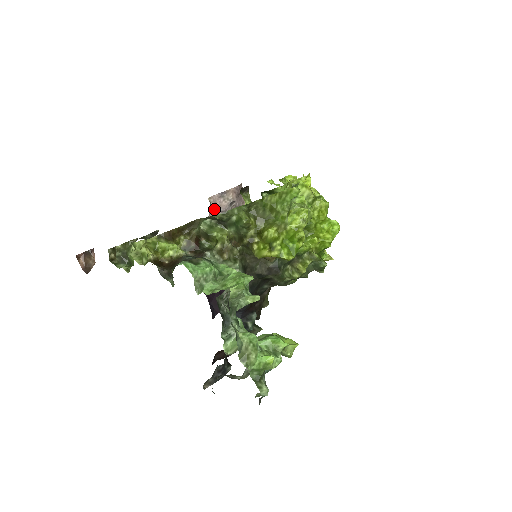
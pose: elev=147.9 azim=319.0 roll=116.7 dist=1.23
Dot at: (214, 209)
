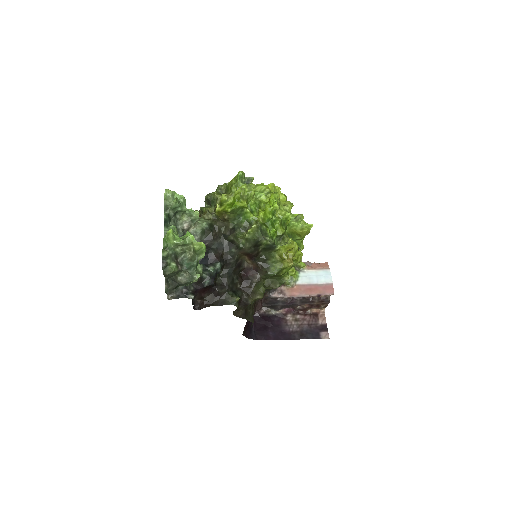
Dot at: occluded
